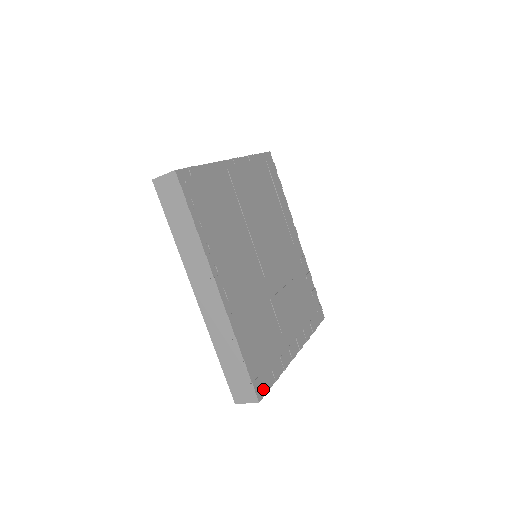
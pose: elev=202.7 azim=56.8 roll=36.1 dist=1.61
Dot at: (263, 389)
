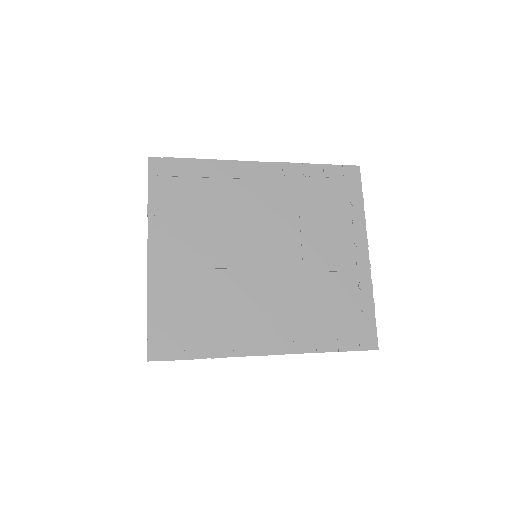
Dot at: (371, 336)
